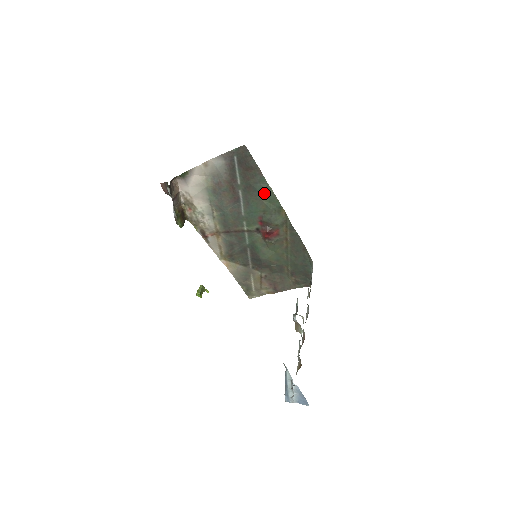
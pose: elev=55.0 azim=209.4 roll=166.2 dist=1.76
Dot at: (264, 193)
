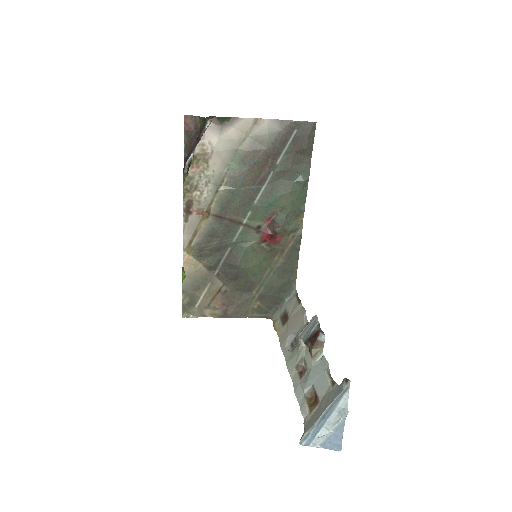
Dot at: (298, 187)
